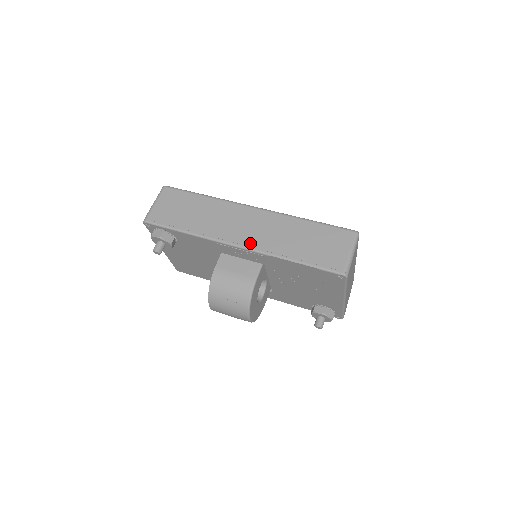
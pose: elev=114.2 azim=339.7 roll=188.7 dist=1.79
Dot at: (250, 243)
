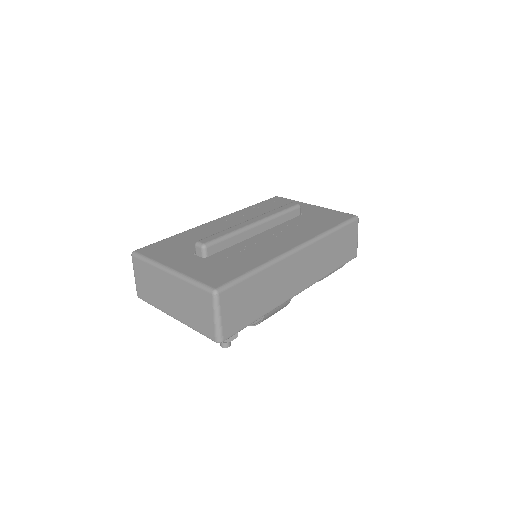
Dot at: (307, 283)
